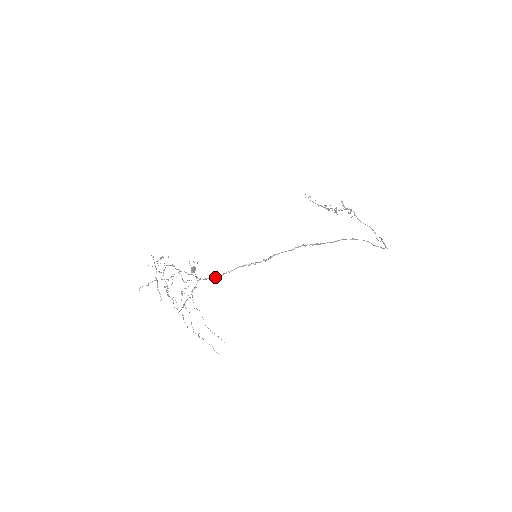
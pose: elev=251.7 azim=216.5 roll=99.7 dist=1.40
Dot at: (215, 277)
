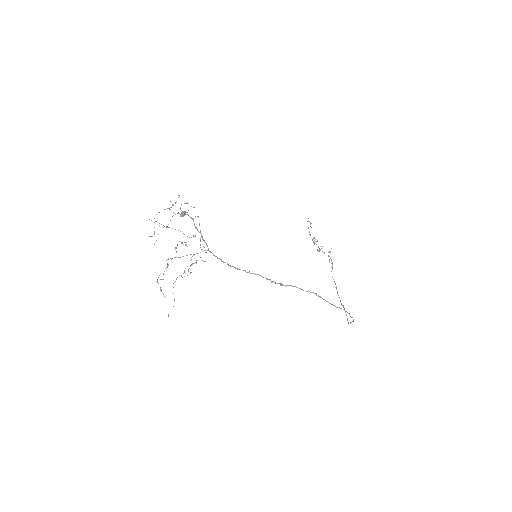
Dot at: occluded
